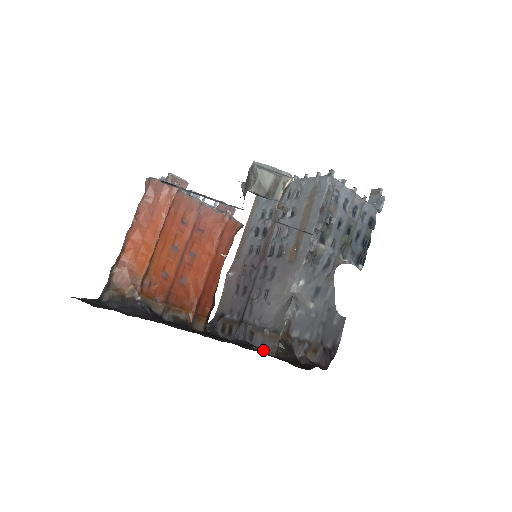
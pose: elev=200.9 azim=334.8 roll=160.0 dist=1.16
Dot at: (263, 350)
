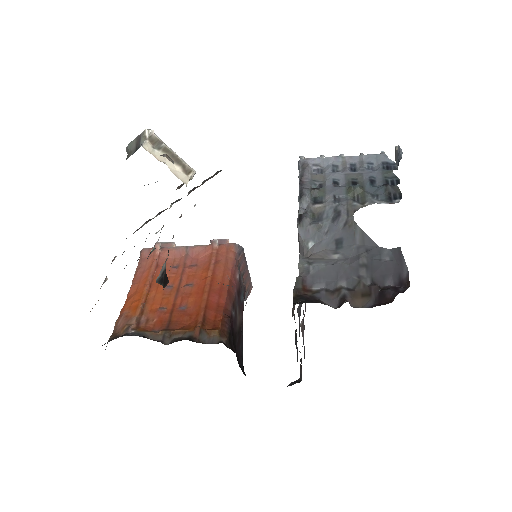
Dot at: occluded
